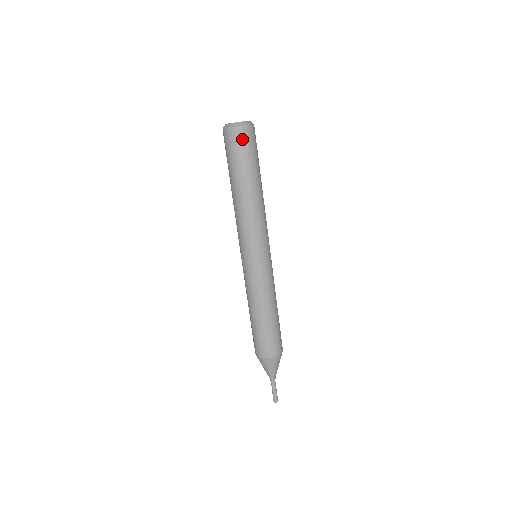
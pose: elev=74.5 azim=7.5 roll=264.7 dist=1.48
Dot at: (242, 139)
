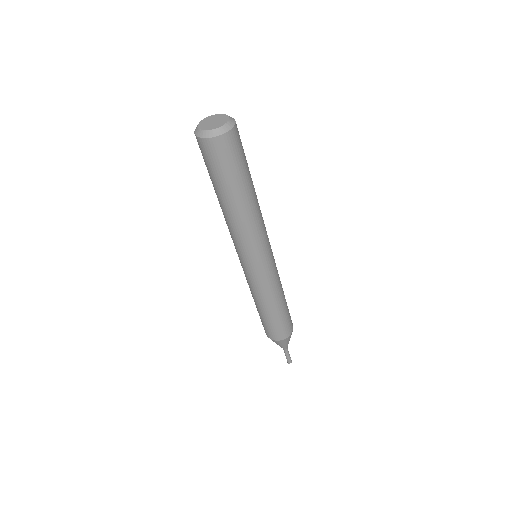
Dot at: (208, 153)
